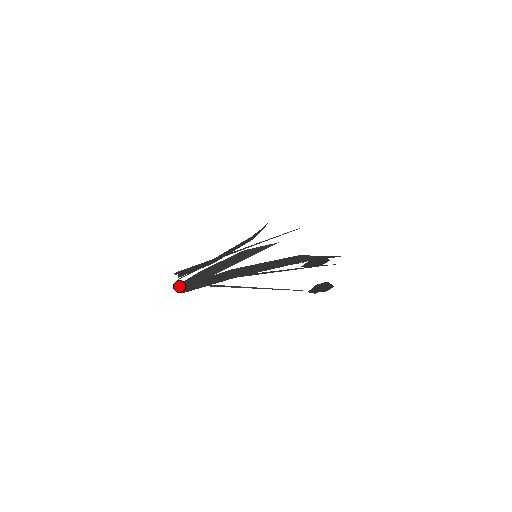
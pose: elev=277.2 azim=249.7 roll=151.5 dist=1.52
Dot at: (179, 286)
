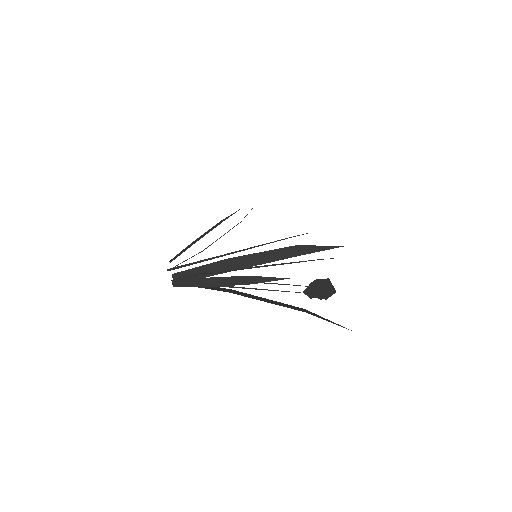
Dot at: (172, 281)
